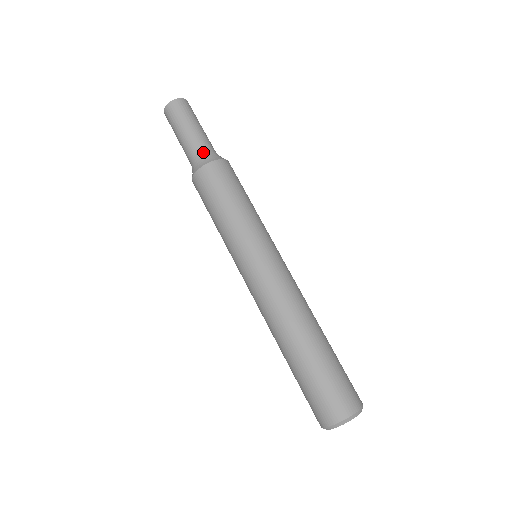
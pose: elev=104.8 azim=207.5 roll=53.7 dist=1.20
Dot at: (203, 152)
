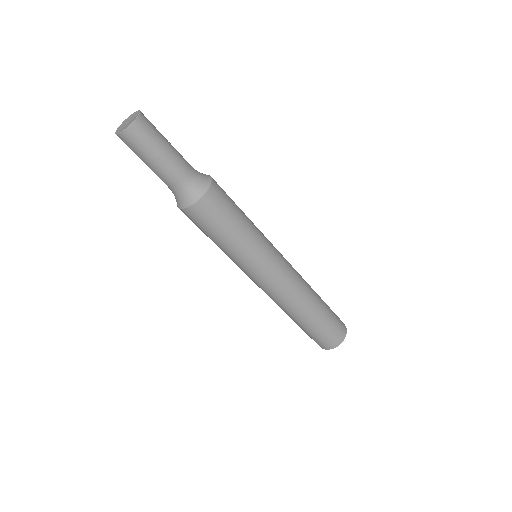
Dot at: (179, 190)
